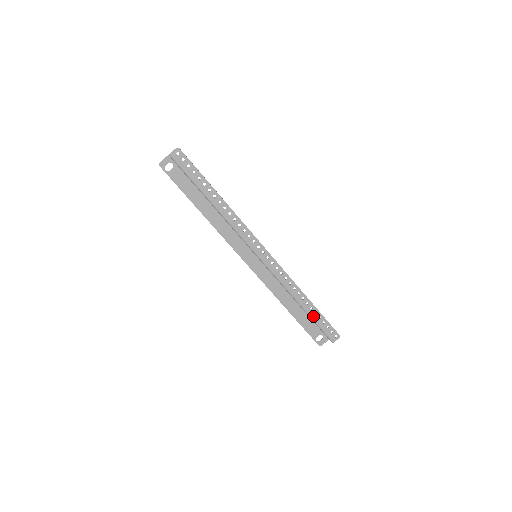
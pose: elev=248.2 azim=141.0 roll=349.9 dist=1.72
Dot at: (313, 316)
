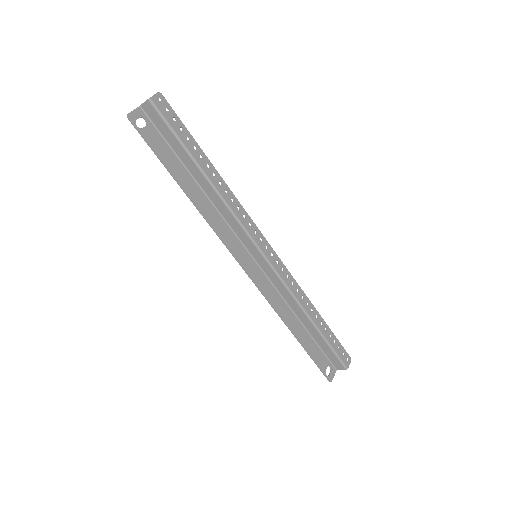
Dot at: (325, 334)
